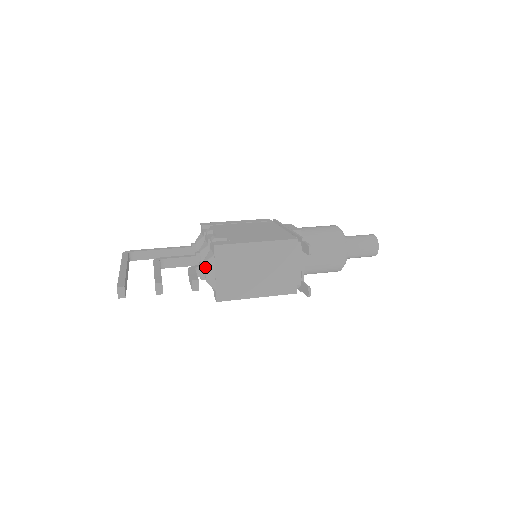
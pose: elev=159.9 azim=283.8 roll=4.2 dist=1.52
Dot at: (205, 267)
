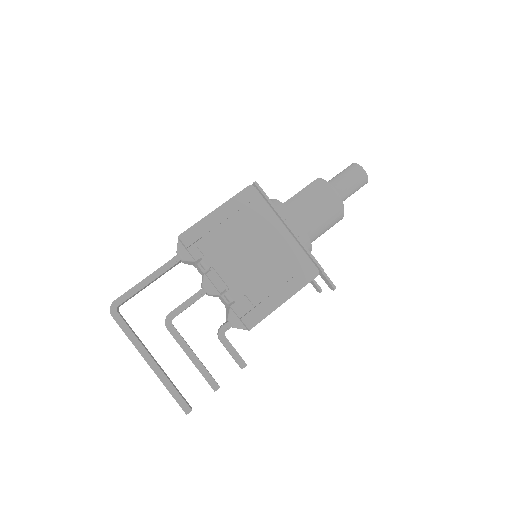
Dot at: occluded
